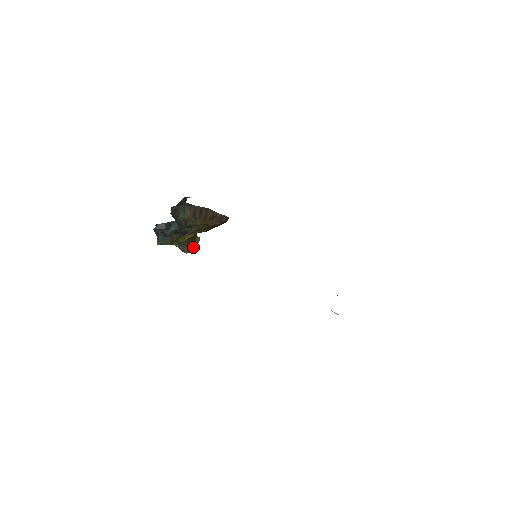
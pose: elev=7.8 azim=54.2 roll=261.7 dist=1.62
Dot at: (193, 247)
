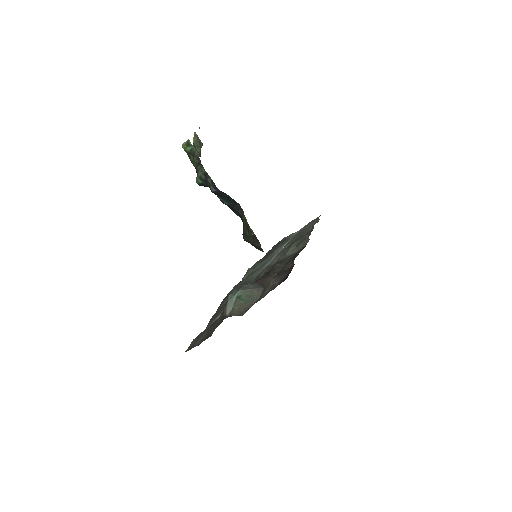
Dot at: occluded
